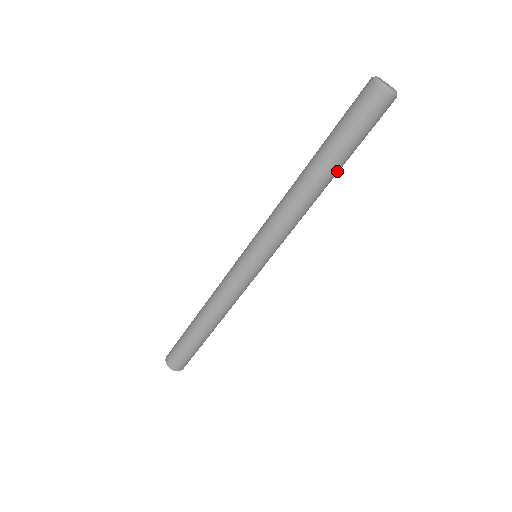
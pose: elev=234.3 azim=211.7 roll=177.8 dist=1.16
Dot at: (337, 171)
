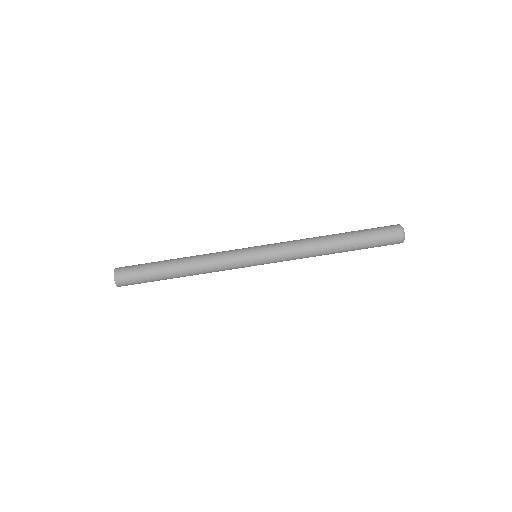
Dot at: (347, 251)
